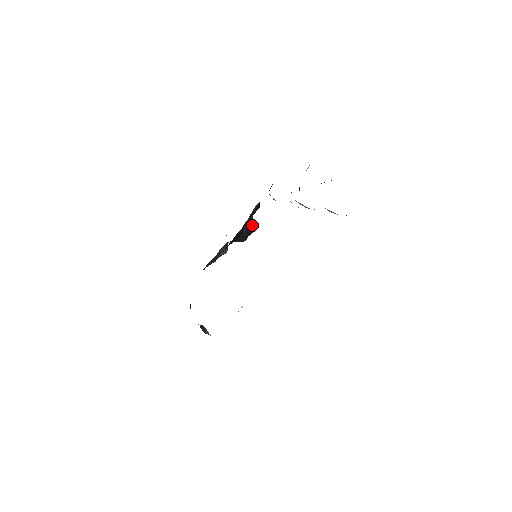
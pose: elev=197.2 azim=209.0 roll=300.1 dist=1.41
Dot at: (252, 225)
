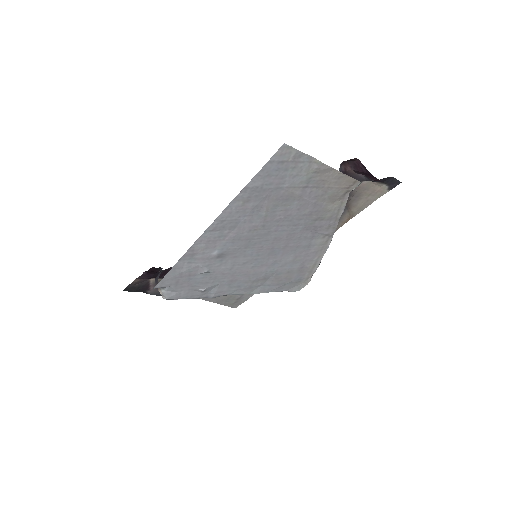
Dot at: occluded
